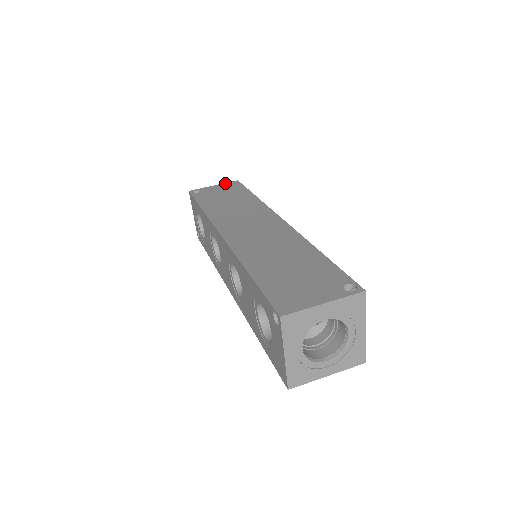
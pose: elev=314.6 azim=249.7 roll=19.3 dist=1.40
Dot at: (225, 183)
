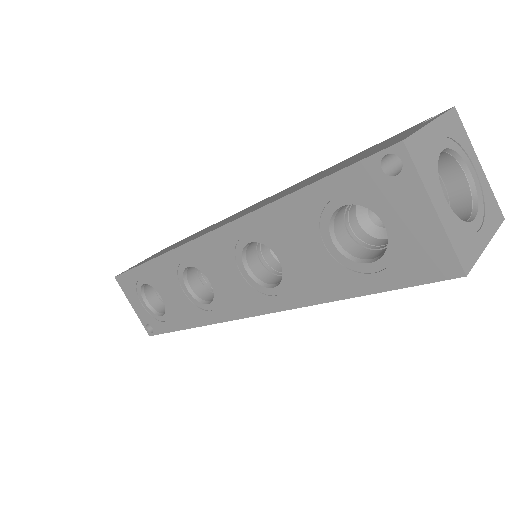
Dot at: (154, 254)
